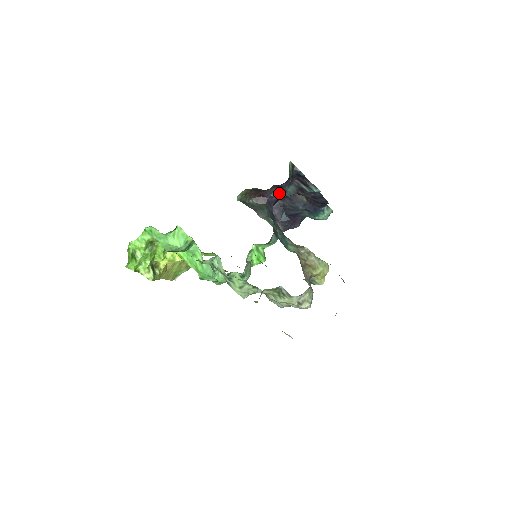
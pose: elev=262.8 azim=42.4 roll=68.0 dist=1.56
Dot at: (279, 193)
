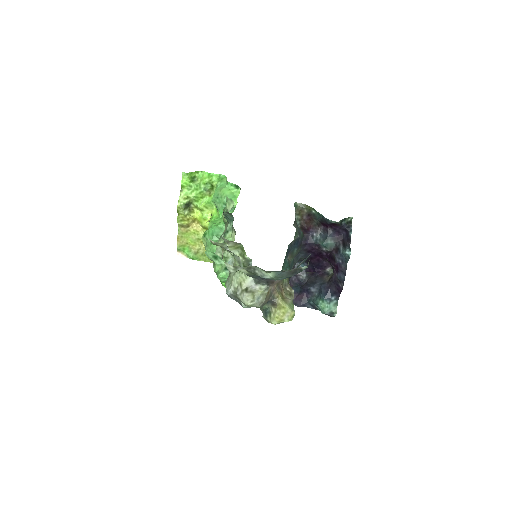
Dot at: (321, 237)
